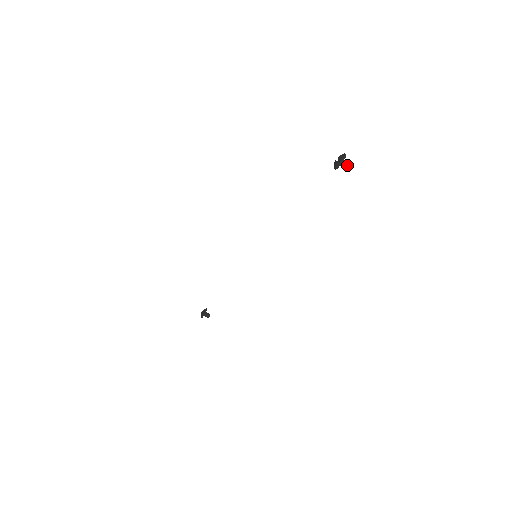
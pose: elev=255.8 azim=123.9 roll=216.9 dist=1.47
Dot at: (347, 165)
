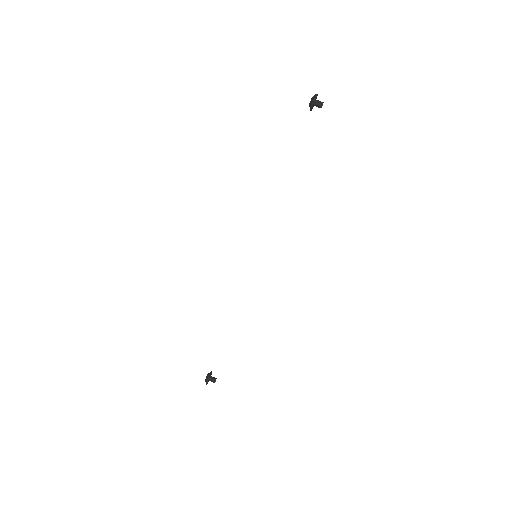
Dot at: (321, 102)
